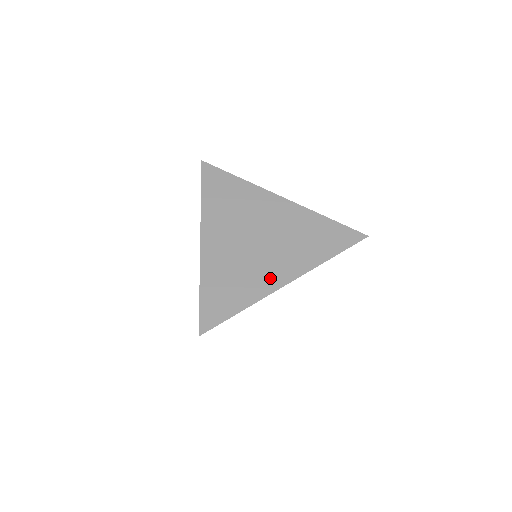
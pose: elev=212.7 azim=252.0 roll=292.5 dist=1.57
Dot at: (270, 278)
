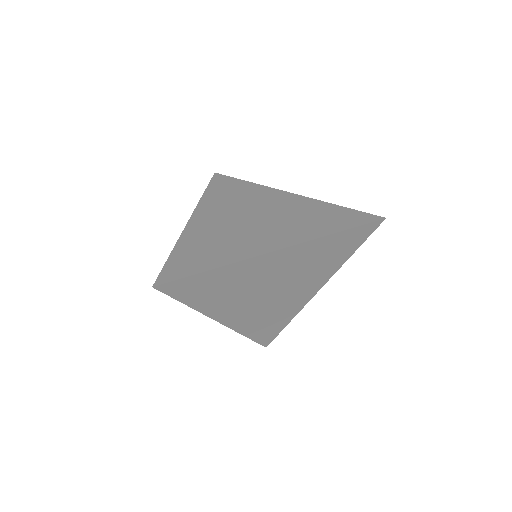
Dot at: (256, 245)
